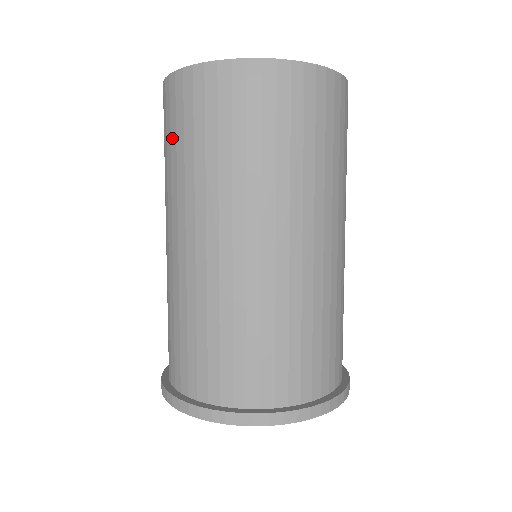
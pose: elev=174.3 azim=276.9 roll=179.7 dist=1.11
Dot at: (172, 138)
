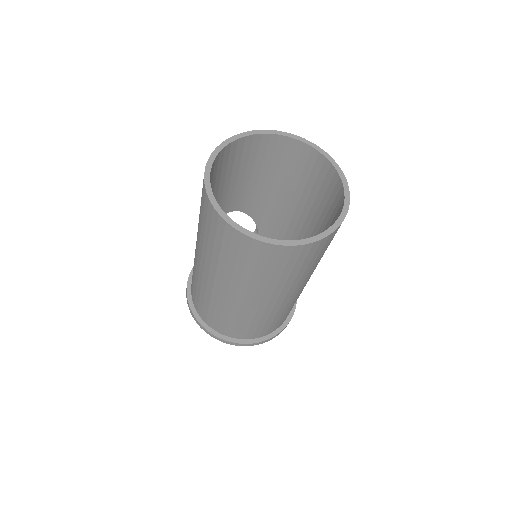
Dot at: (231, 256)
